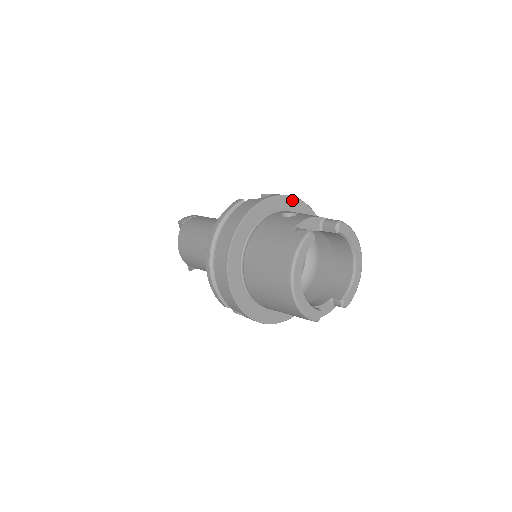
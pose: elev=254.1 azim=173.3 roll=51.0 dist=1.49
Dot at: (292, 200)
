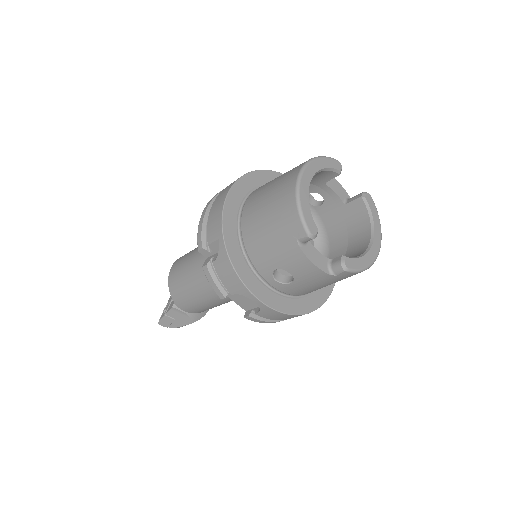
Dot at: occluded
